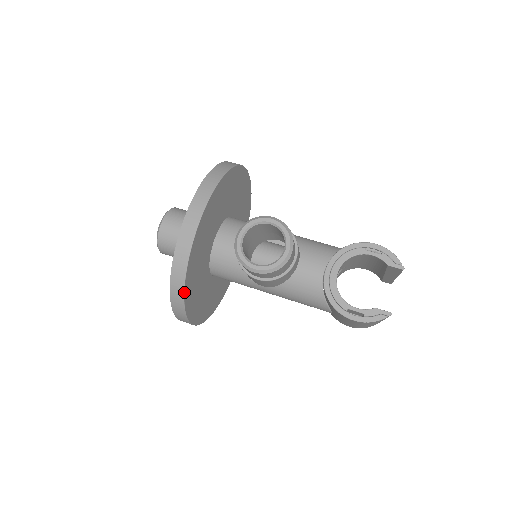
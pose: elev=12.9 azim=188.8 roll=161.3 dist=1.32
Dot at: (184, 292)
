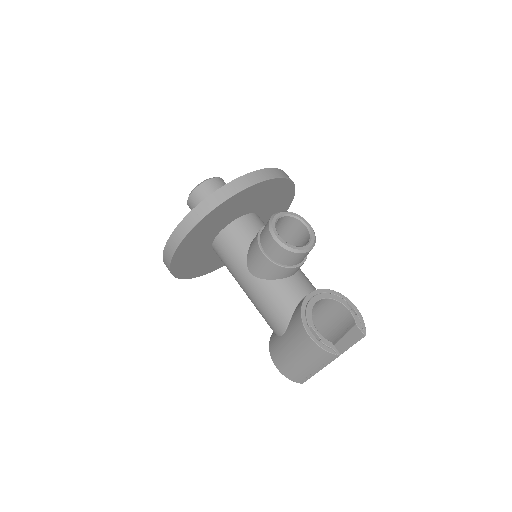
Dot at: (210, 212)
